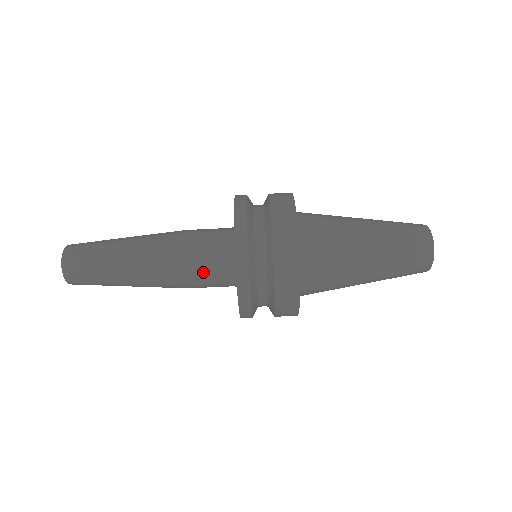
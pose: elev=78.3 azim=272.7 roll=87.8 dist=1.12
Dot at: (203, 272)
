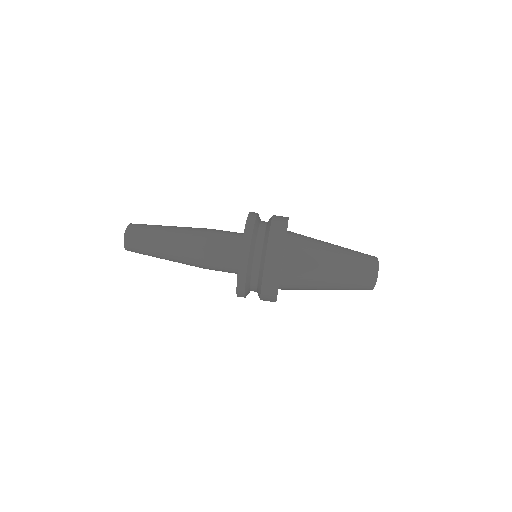
Dot at: (218, 252)
